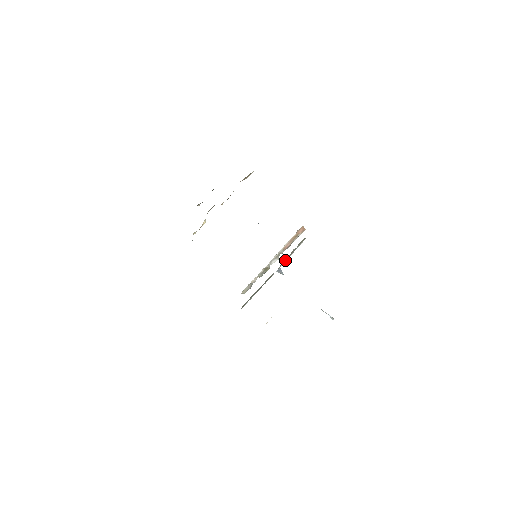
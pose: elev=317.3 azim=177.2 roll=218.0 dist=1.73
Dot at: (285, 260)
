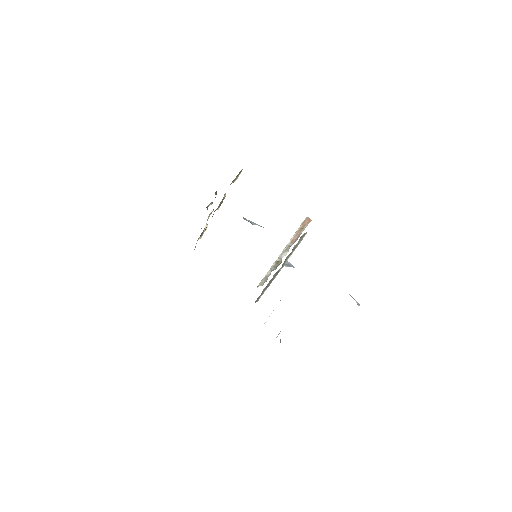
Dot at: (289, 255)
